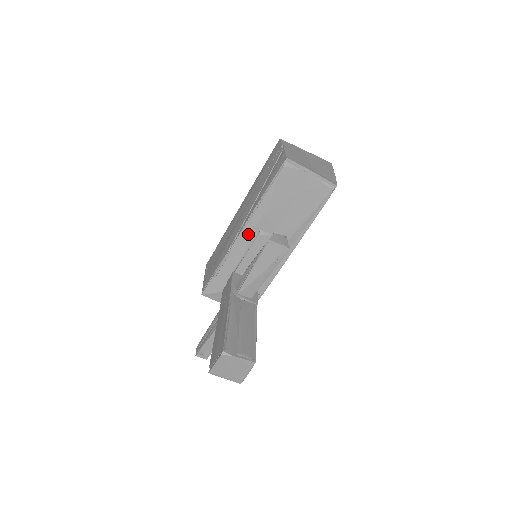
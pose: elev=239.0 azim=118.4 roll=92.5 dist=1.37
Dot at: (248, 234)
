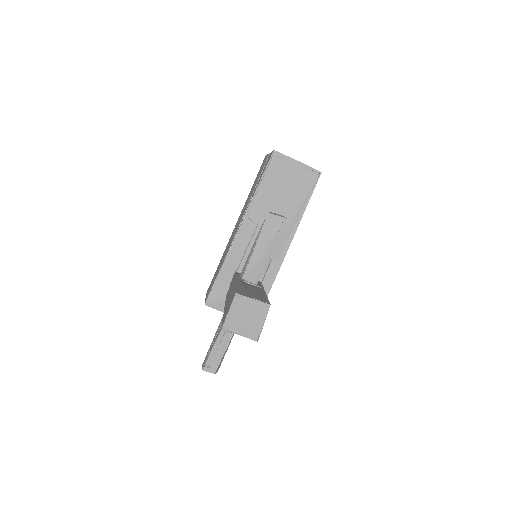
Dot at: (247, 228)
